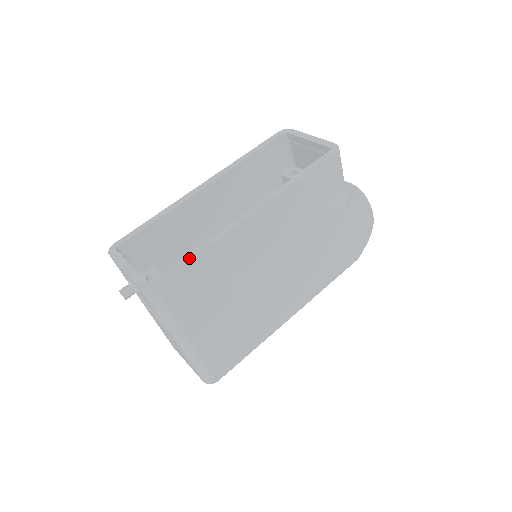
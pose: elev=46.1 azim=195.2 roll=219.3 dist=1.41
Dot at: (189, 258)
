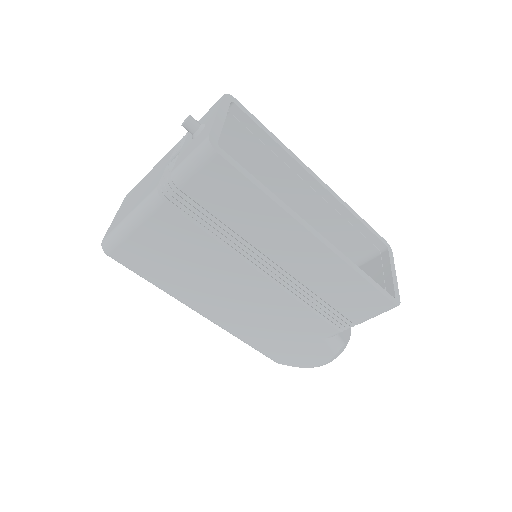
Dot at: (255, 182)
